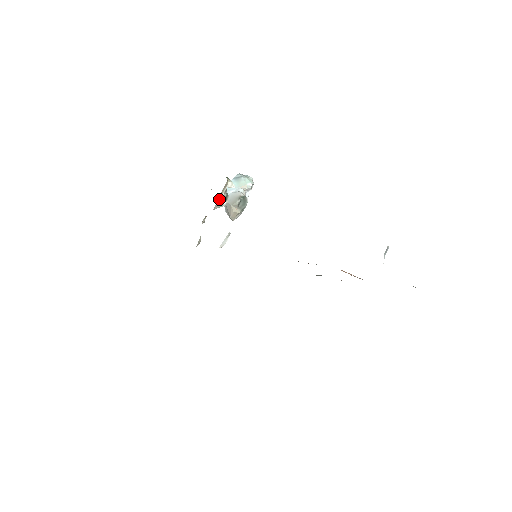
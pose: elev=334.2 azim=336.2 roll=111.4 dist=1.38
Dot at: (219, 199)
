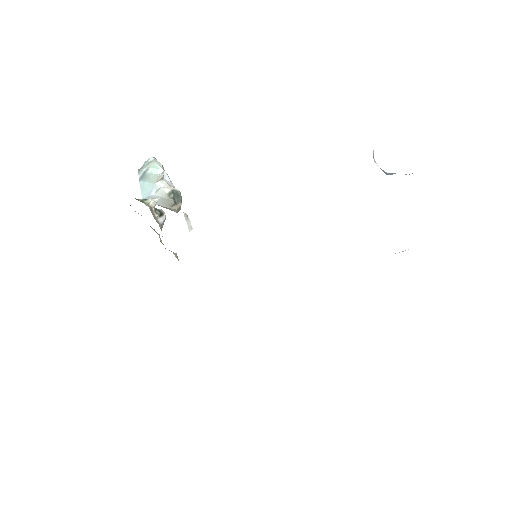
Dot at: (157, 222)
